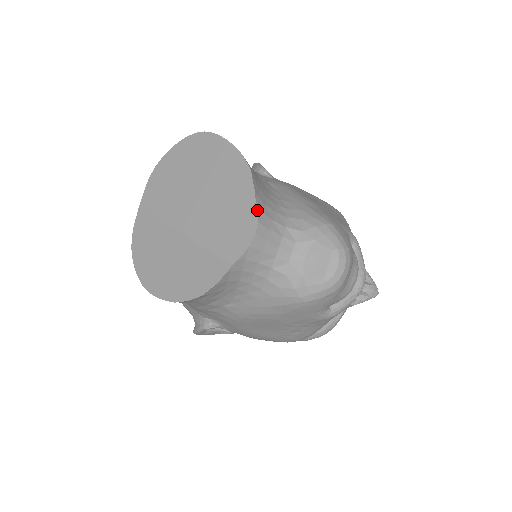
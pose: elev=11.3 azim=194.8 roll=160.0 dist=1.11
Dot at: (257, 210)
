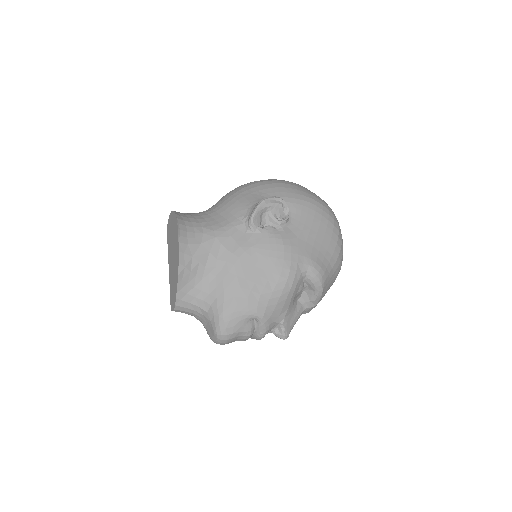
Dot at: (176, 300)
